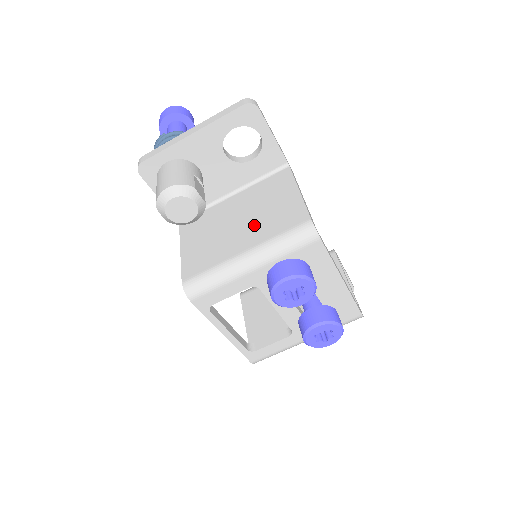
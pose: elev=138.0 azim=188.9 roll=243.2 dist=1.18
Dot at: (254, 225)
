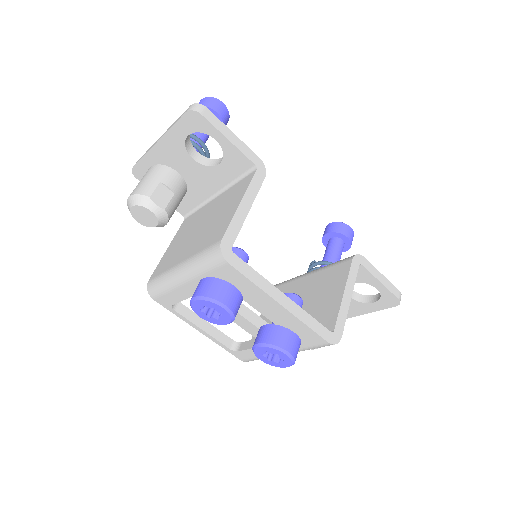
Dot at: (201, 235)
